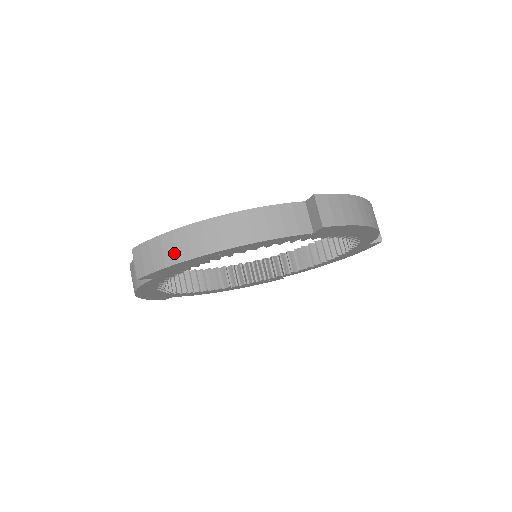
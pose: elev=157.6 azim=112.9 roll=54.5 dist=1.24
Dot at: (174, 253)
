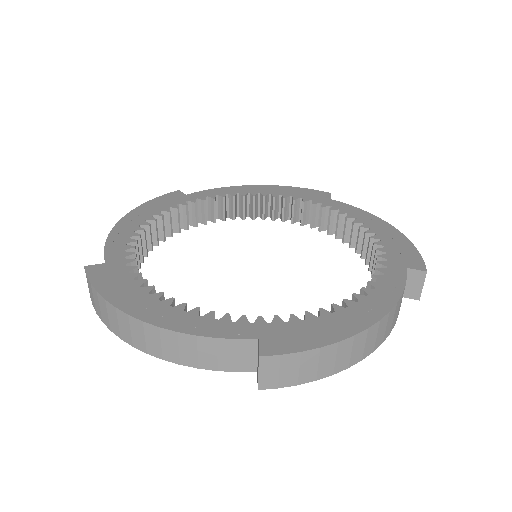
Dot at: (107, 319)
